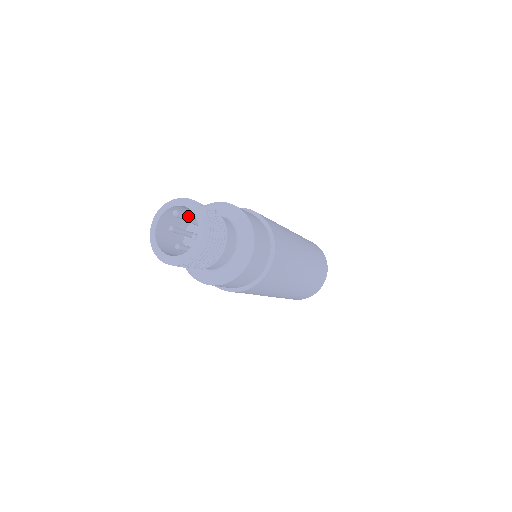
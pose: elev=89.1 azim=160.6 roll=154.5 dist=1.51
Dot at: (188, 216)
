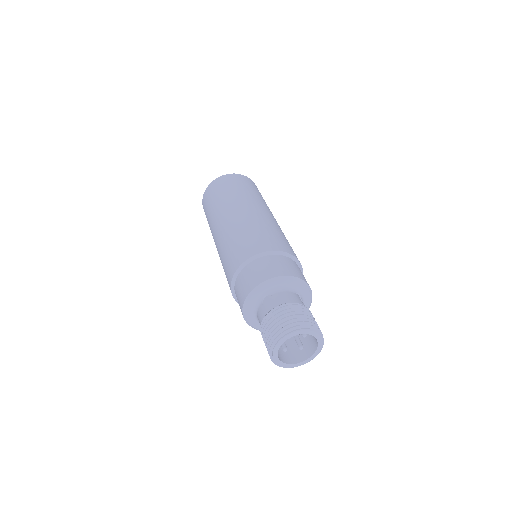
Dot at: occluded
